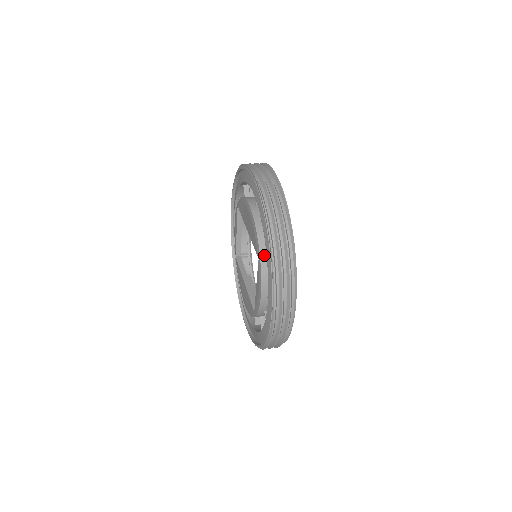
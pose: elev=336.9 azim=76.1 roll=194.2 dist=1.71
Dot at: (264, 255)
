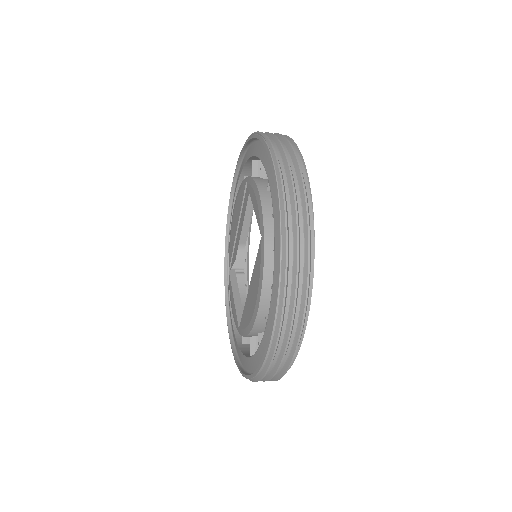
Dot at: occluded
